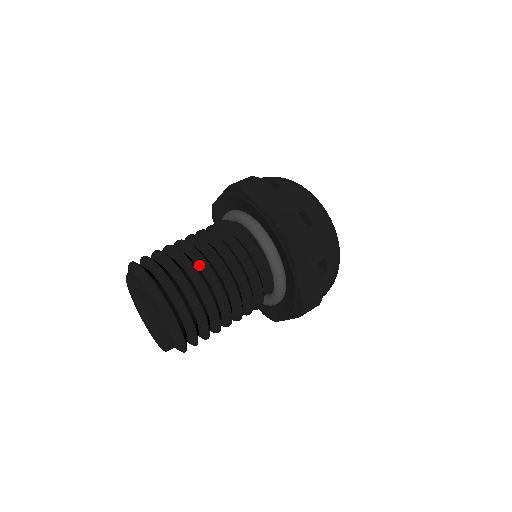
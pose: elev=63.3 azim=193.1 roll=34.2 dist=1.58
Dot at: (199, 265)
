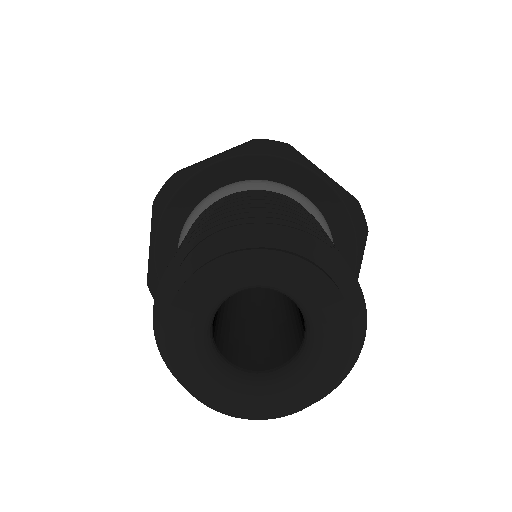
Dot at: occluded
